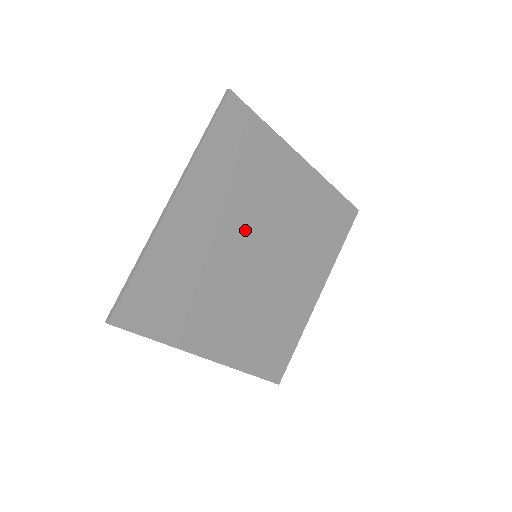
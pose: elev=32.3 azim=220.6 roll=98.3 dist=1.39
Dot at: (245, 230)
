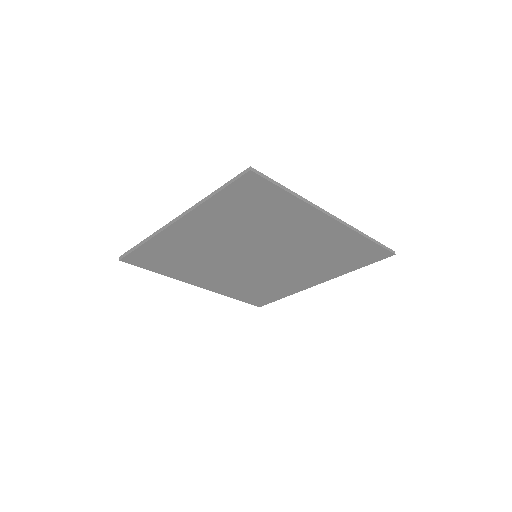
Dot at: (247, 244)
